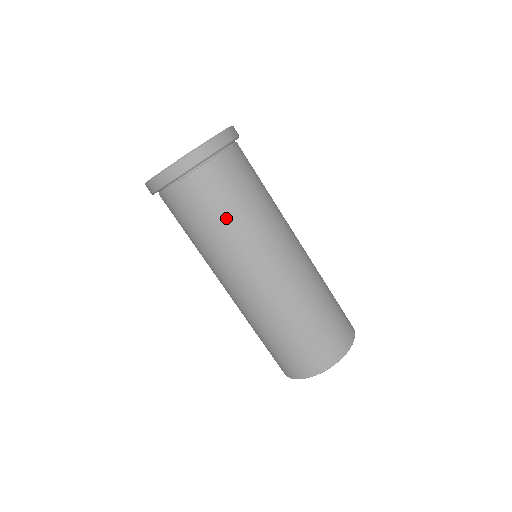
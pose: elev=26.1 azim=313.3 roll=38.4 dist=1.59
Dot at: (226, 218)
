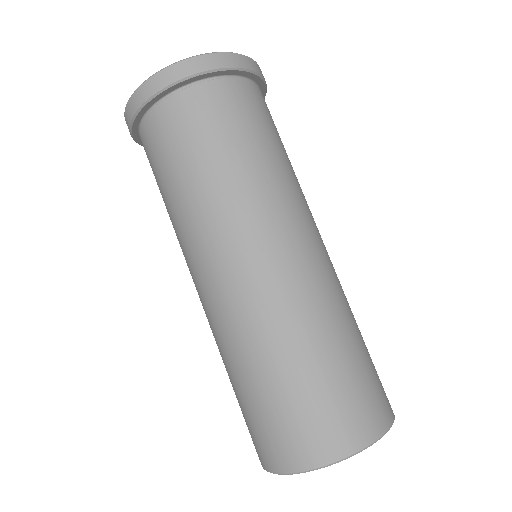
Dot at: (242, 153)
